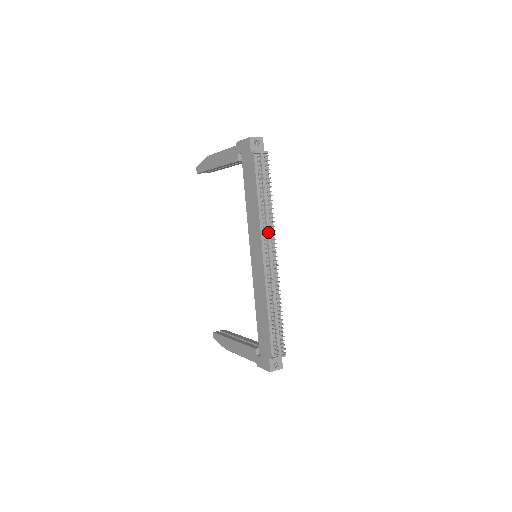
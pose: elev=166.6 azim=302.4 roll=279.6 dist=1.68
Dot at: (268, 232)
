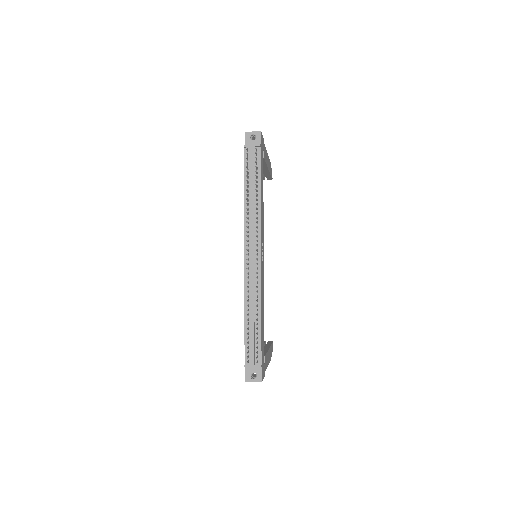
Dot at: (252, 228)
